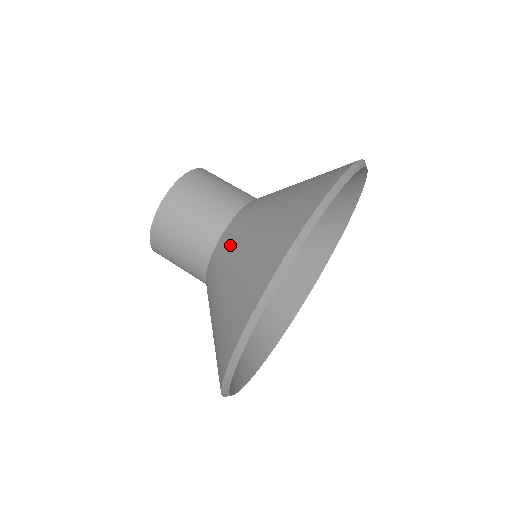
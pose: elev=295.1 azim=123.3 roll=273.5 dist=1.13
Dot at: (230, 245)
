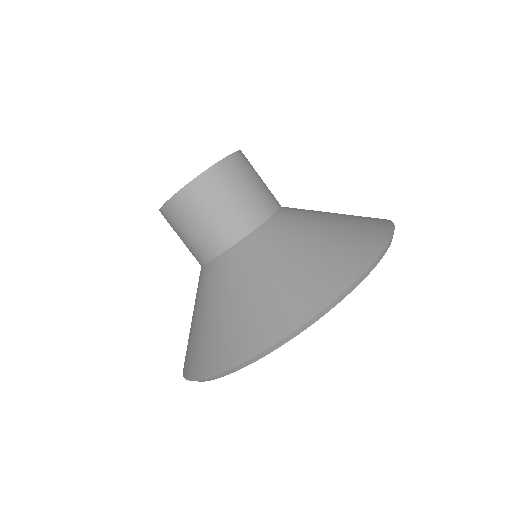
Dot at: (283, 234)
